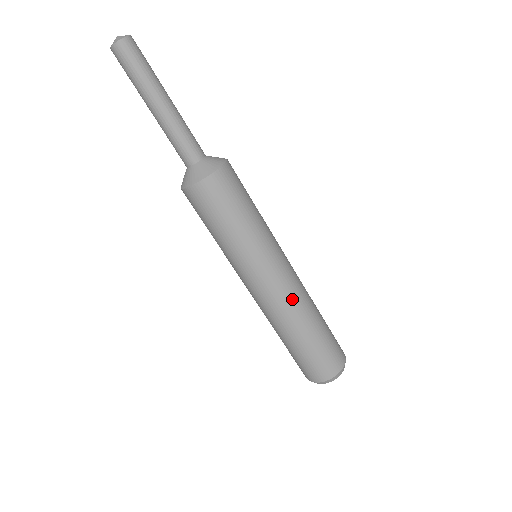
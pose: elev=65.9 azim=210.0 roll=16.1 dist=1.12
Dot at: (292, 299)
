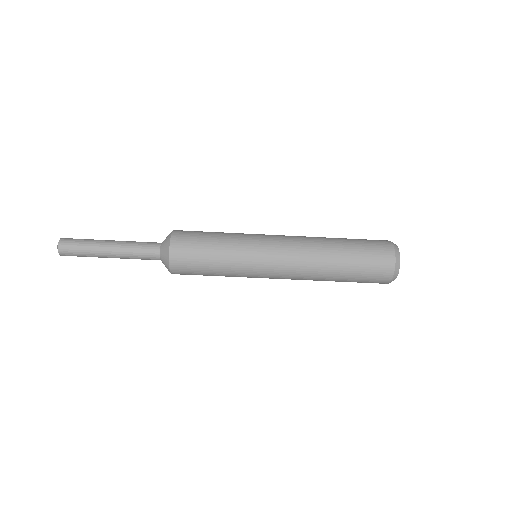
Dot at: (302, 258)
